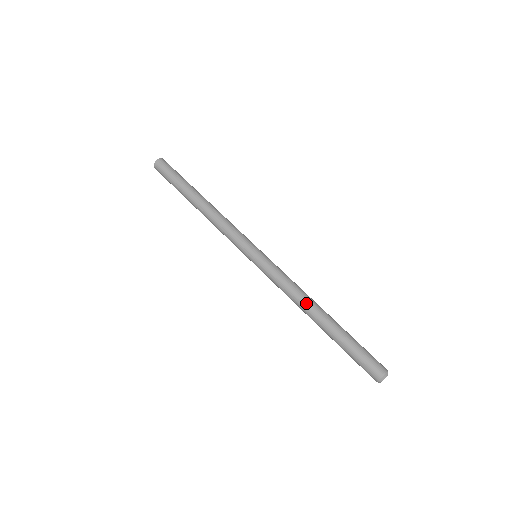
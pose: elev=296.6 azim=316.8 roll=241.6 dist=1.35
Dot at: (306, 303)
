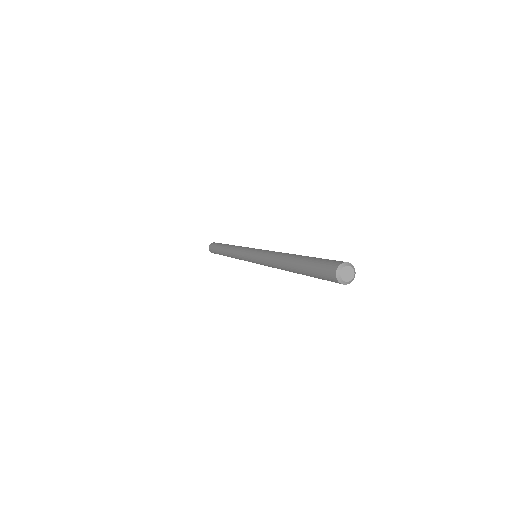
Dot at: occluded
